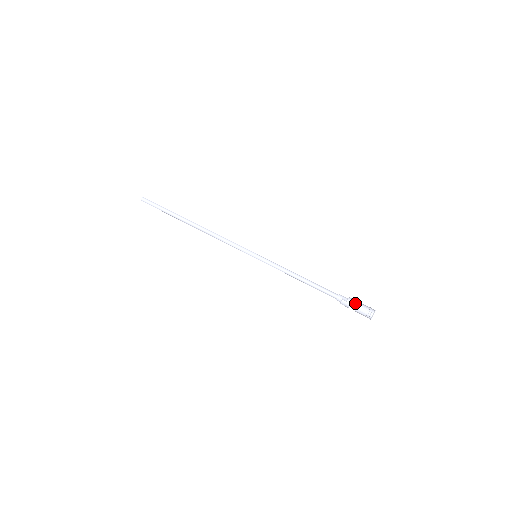
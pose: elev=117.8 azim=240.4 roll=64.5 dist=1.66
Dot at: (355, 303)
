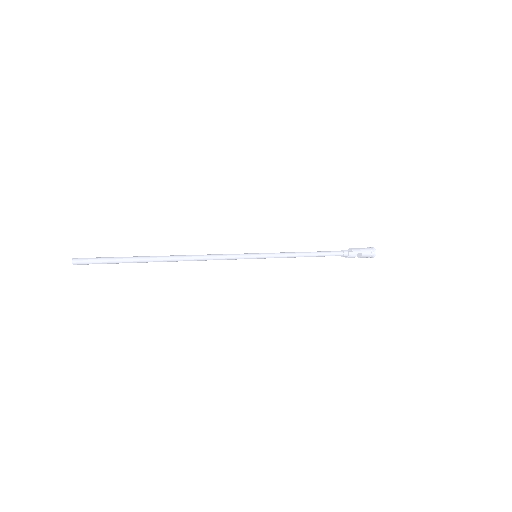
Dot at: (359, 249)
